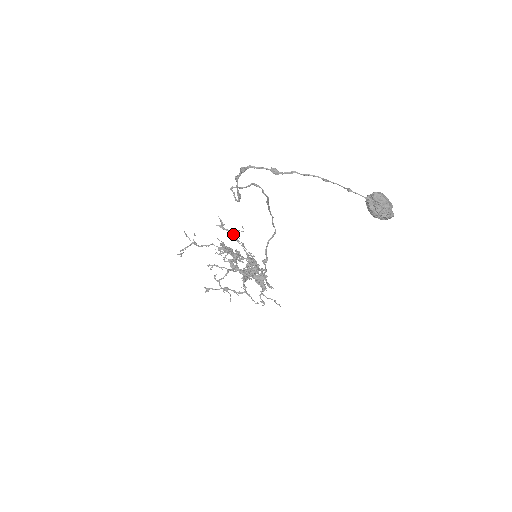
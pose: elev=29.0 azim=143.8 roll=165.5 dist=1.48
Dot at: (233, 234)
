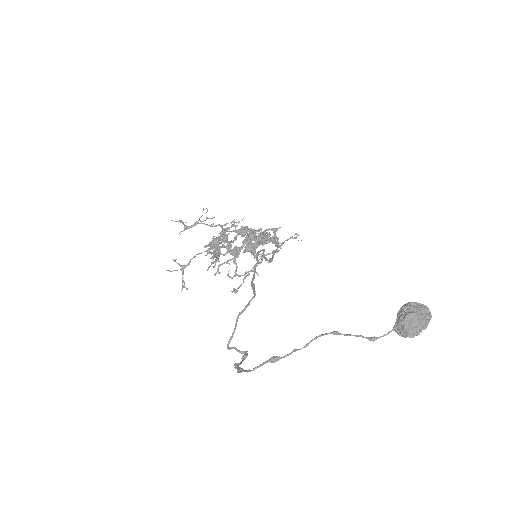
Dot at: occluded
